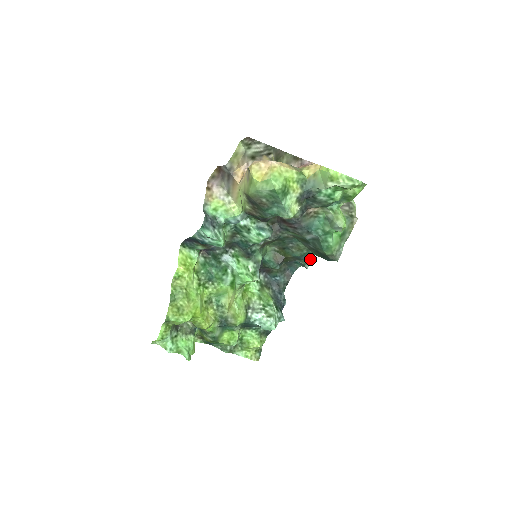
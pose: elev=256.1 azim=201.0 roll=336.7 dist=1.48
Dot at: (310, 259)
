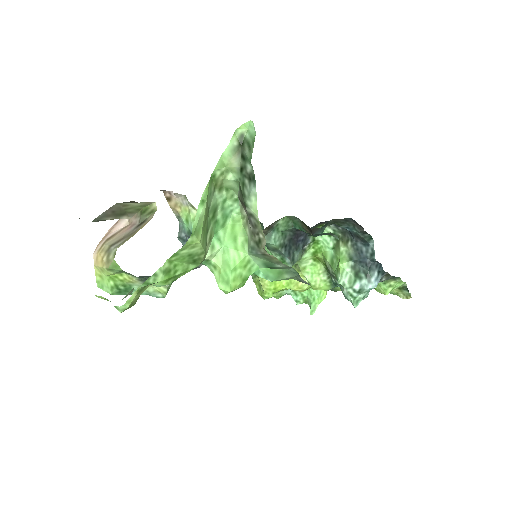
Dot at: (333, 234)
